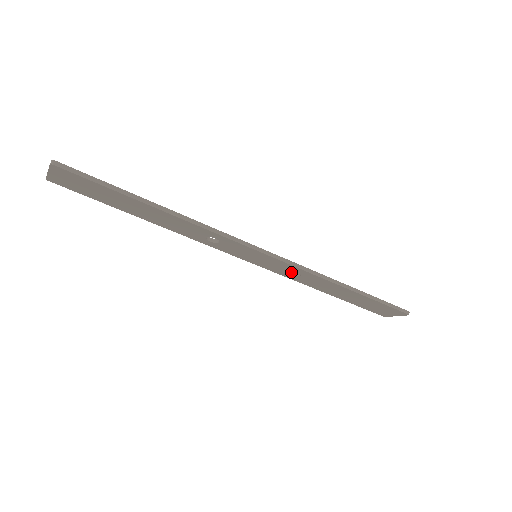
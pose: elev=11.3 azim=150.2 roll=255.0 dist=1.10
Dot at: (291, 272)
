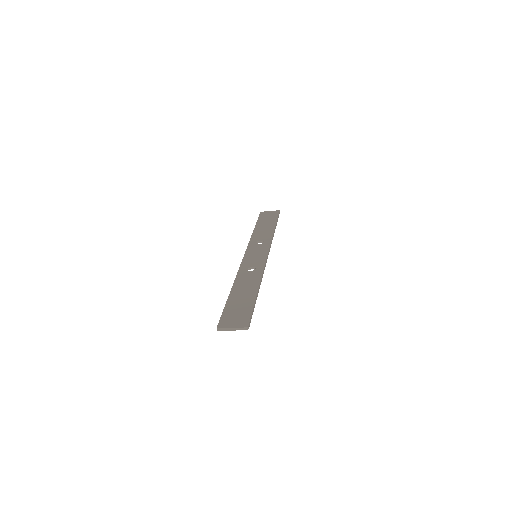
Dot at: (256, 243)
